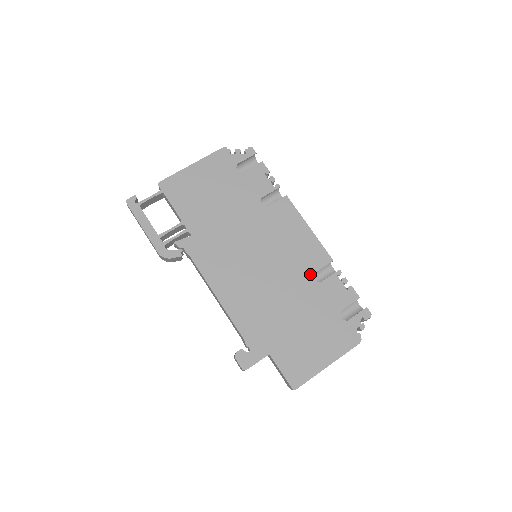
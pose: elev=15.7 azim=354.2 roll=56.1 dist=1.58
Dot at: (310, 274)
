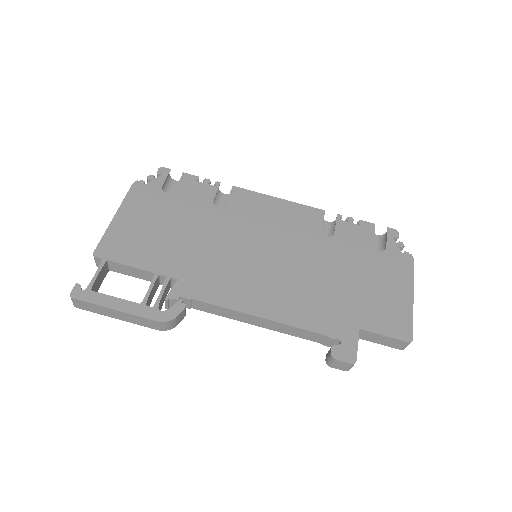
Dot at: (319, 234)
